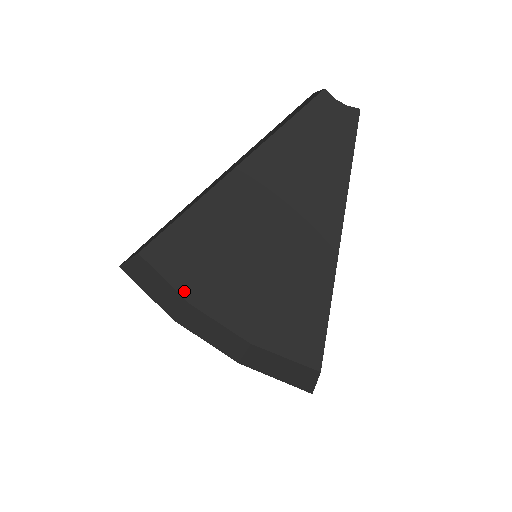
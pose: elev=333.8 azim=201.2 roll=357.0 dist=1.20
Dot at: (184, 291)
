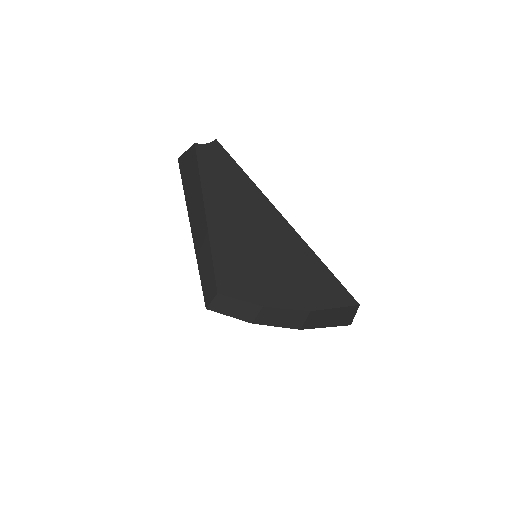
Dot at: (253, 301)
